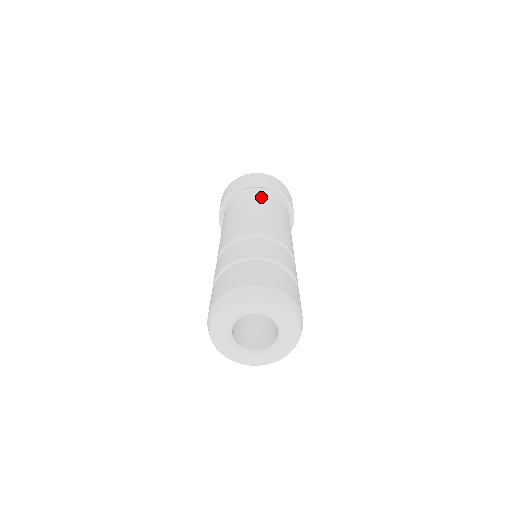
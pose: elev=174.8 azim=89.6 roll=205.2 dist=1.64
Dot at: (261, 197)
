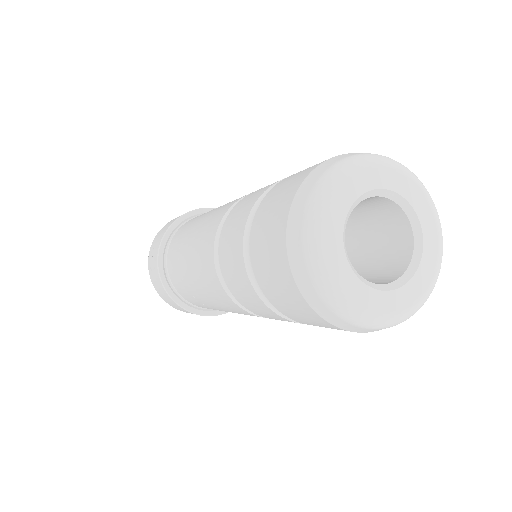
Dot at: occluded
